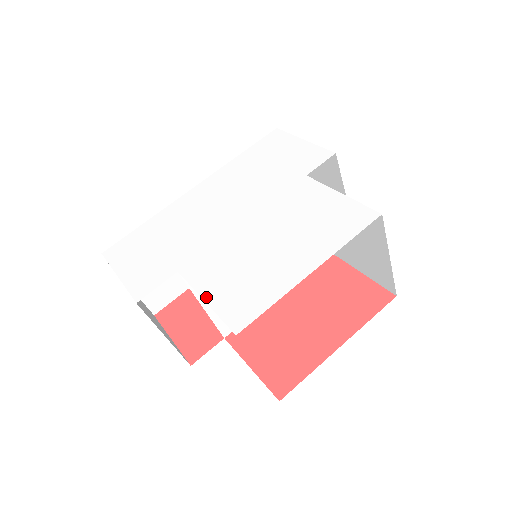
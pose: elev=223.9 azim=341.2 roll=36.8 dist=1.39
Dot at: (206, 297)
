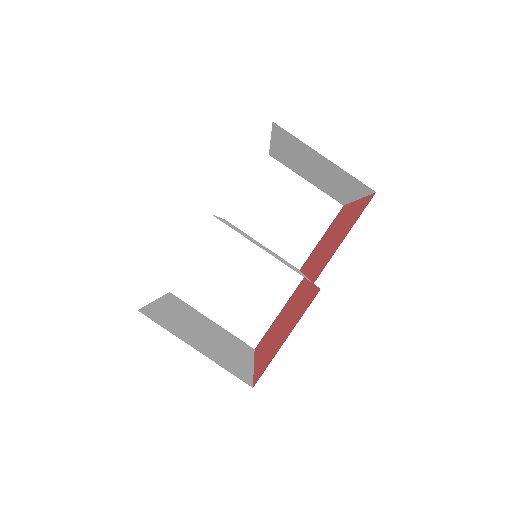
Dot at: occluded
